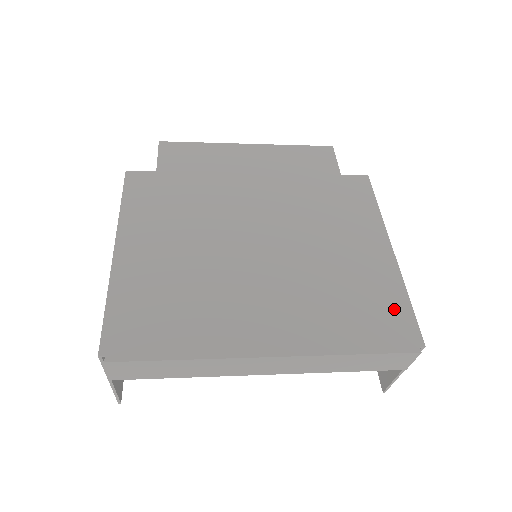
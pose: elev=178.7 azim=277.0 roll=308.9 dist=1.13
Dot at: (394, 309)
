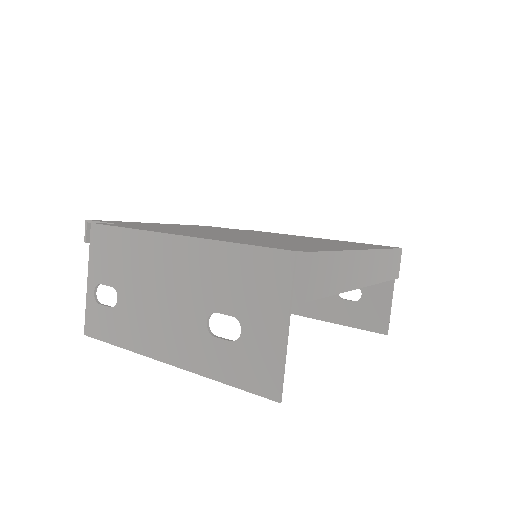
Dot at: occluded
